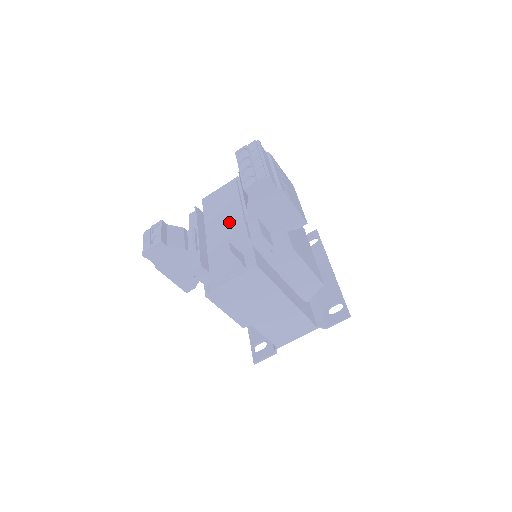
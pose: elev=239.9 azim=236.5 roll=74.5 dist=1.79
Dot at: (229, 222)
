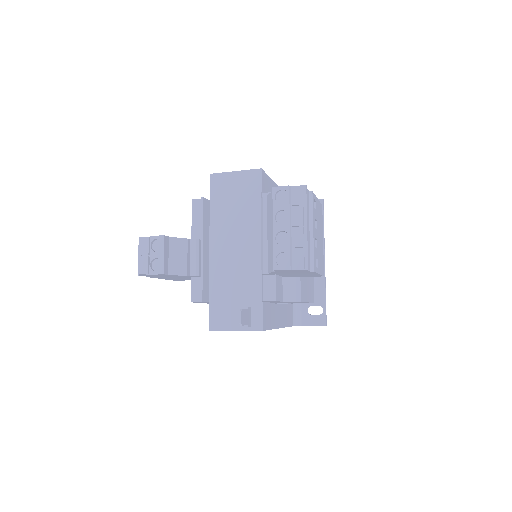
Dot at: (240, 243)
